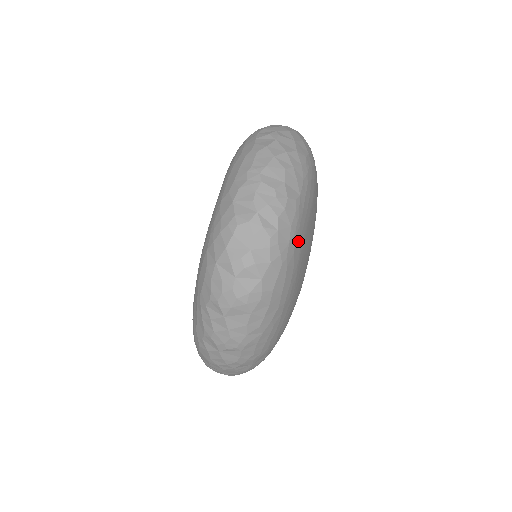
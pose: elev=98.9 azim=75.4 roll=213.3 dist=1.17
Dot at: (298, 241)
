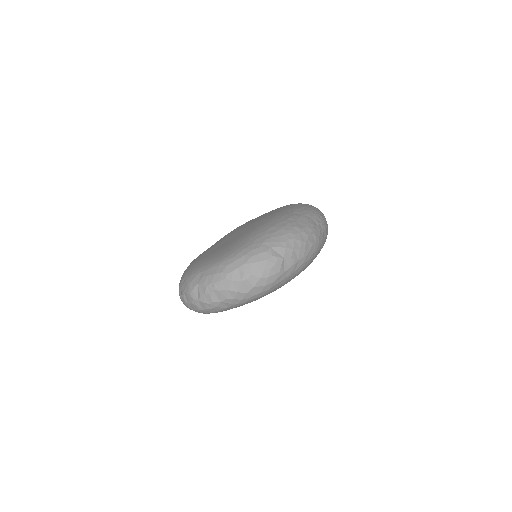
Dot at: occluded
